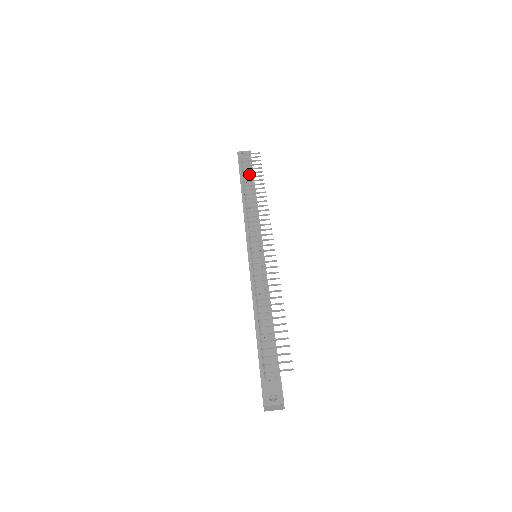
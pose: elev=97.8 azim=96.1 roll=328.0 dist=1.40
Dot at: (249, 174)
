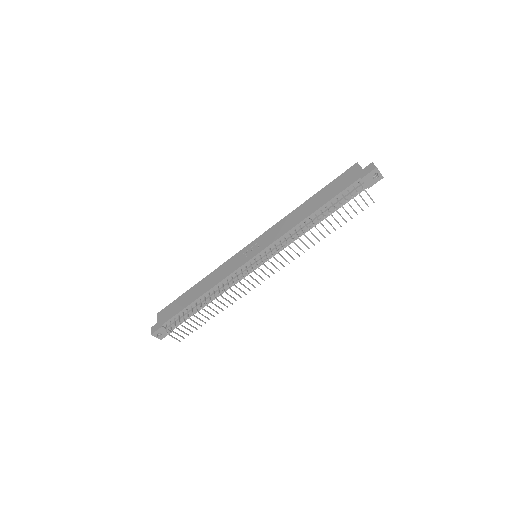
Dot at: (347, 199)
